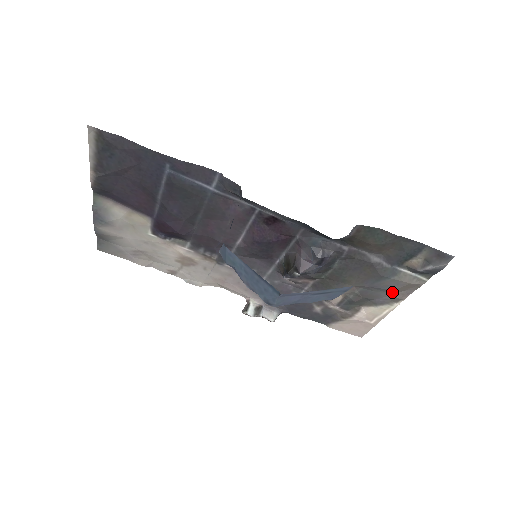
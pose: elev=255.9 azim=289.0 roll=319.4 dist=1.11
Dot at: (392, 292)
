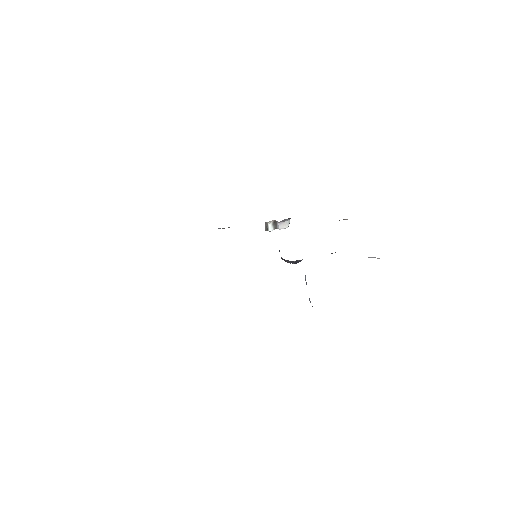
Dot at: occluded
